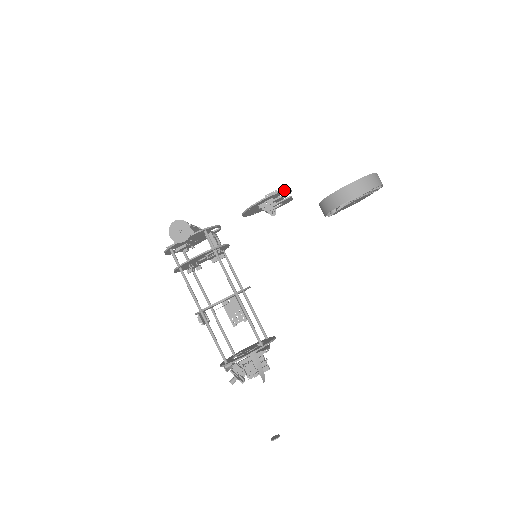
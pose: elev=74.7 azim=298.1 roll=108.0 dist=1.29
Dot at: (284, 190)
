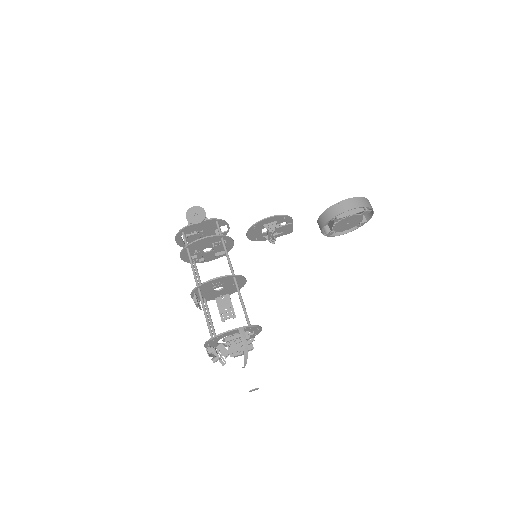
Dot at: (287, 216)
